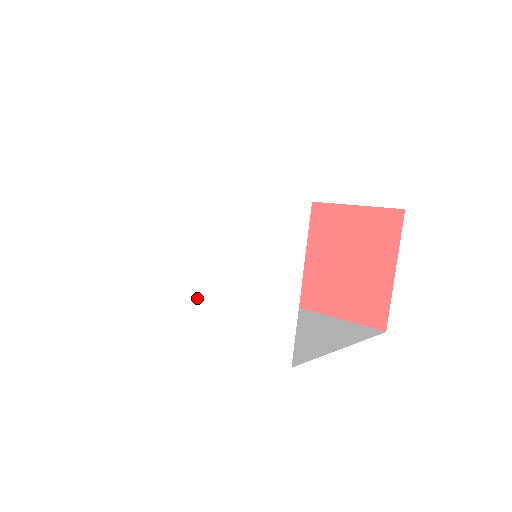
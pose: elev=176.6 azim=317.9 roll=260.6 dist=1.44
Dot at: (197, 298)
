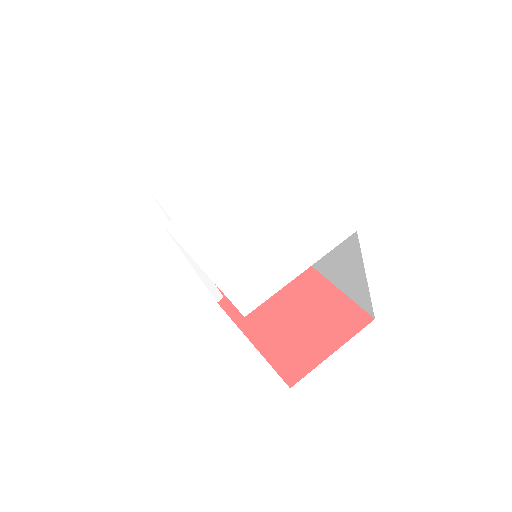
Dot at: (208, 231)
